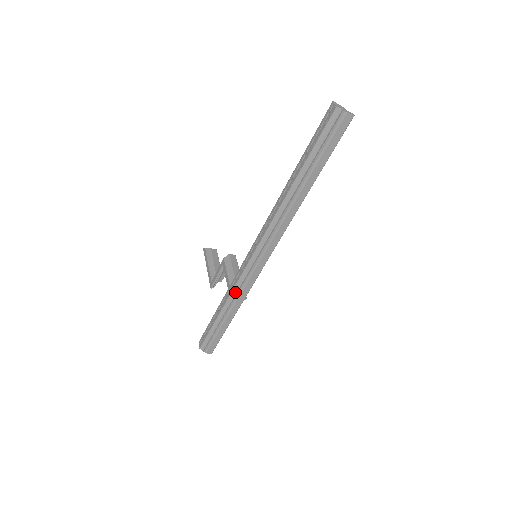
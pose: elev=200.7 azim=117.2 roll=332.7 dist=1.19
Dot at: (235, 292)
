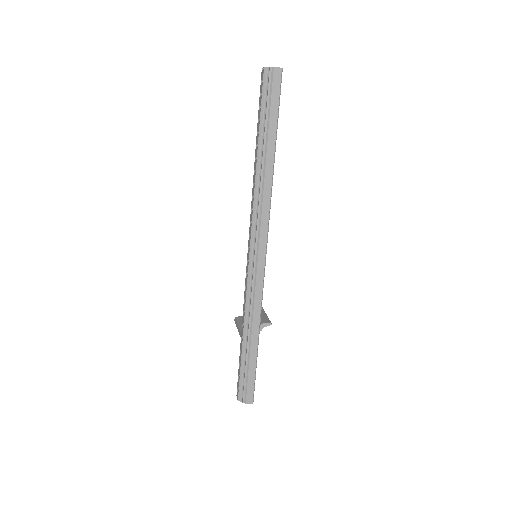
Dot at: (248, 305)
